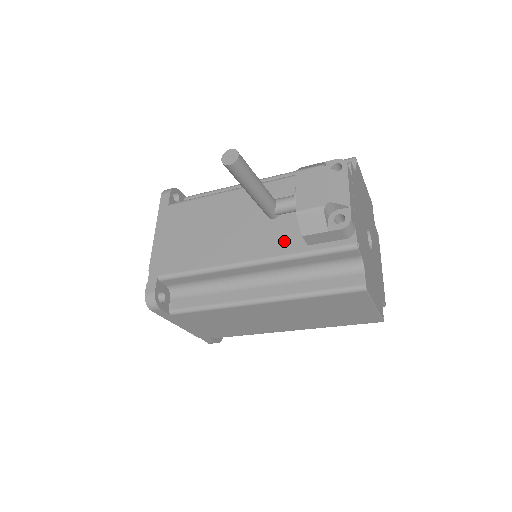
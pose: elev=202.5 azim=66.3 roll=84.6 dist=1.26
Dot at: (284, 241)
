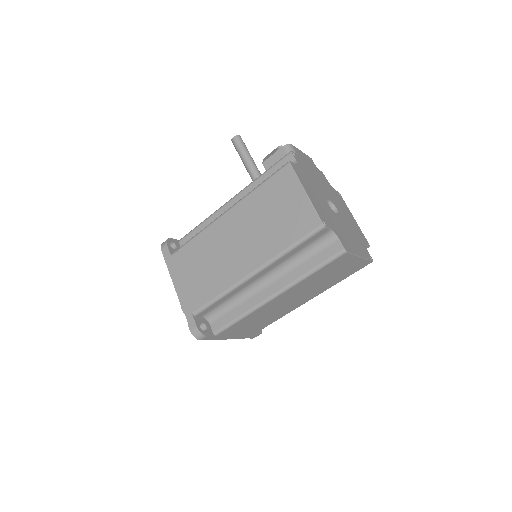
Dot at: occluded
